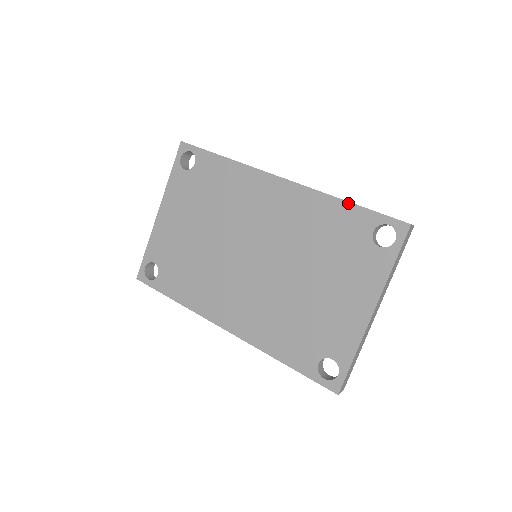
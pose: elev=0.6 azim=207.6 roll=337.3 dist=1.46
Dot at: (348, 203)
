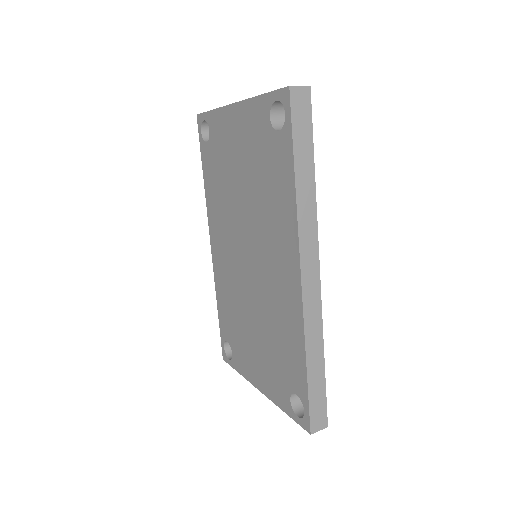
Dot at: (305, 367)
